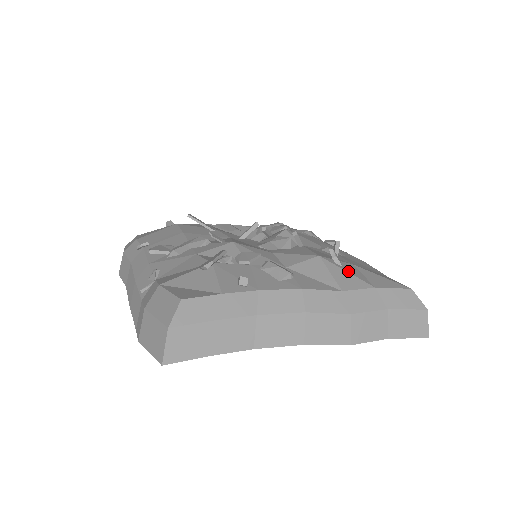
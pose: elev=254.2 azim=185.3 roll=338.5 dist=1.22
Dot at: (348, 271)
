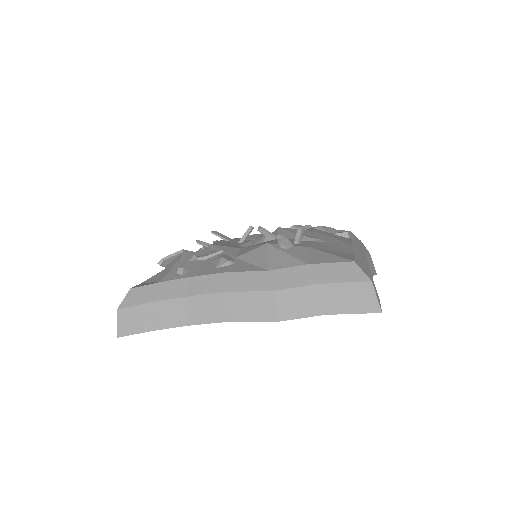
Dot at: (289, 253)
